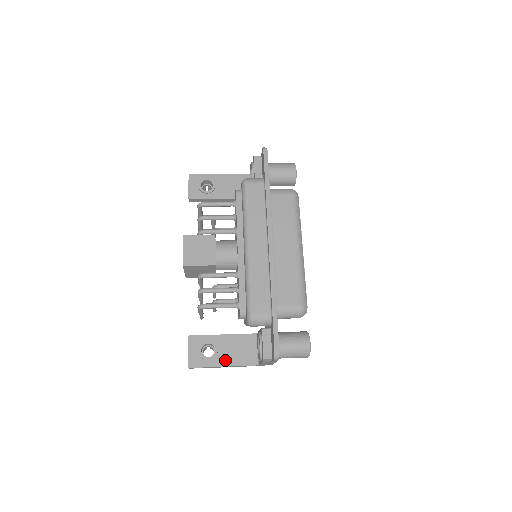
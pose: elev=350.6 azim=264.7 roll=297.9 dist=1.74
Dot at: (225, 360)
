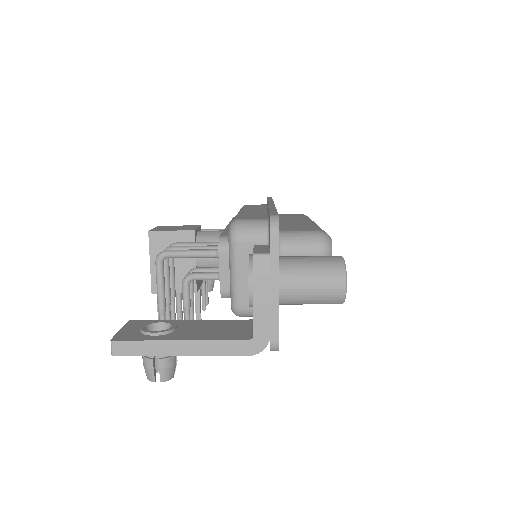
Dot at: (187, 335)
